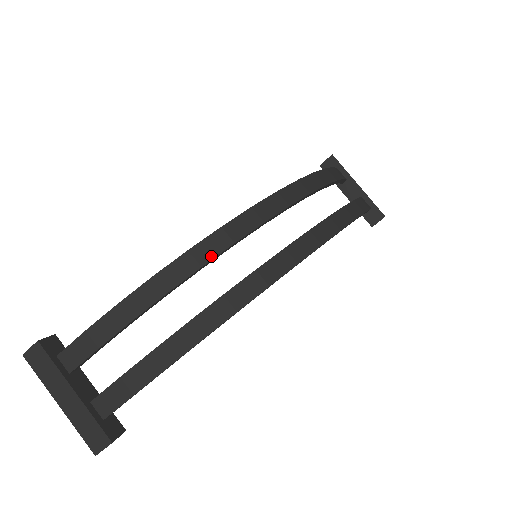
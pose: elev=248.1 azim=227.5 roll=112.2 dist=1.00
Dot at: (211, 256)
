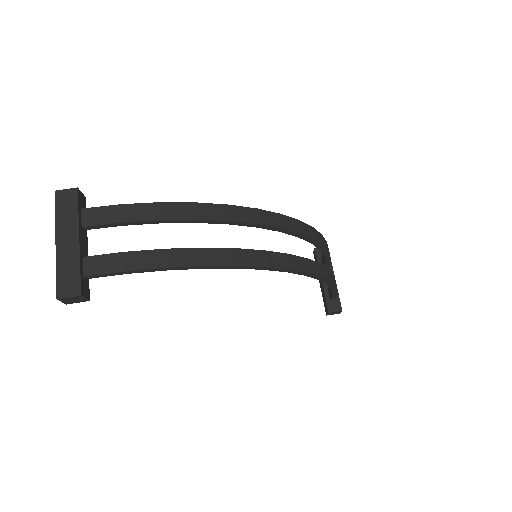
Dot at: (242, 220)
